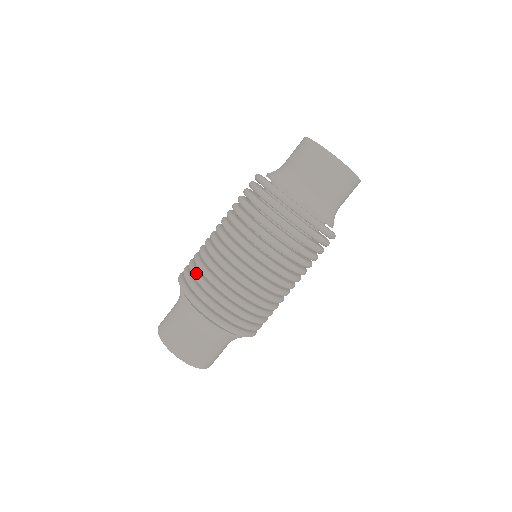
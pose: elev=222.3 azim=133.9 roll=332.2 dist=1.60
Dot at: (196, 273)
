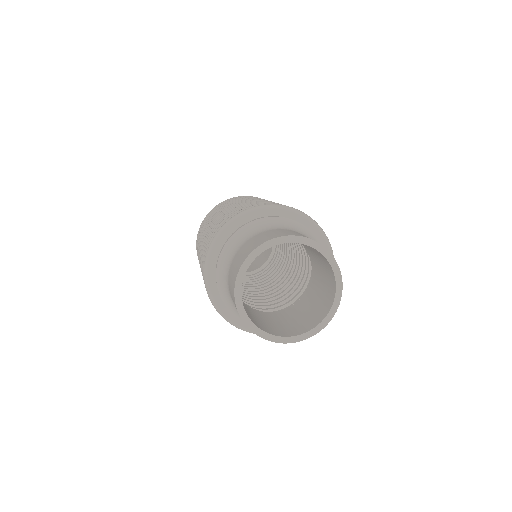
Dot at: occluded
